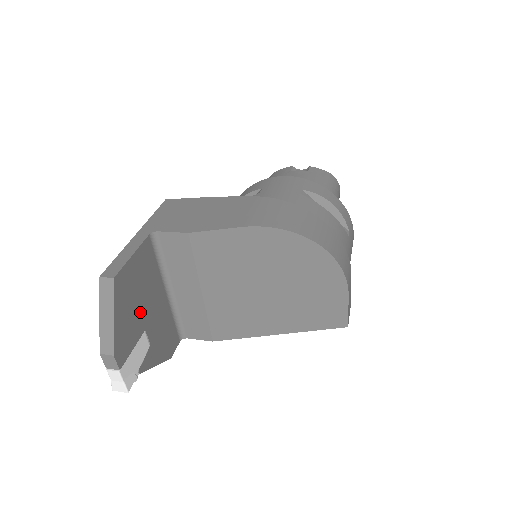
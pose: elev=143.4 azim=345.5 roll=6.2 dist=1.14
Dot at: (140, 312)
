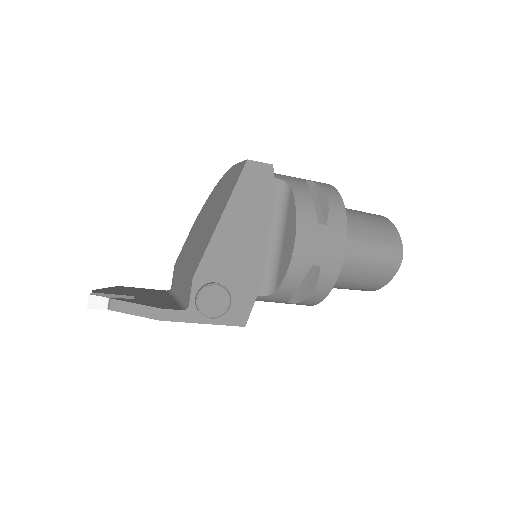
Dot at: (134, 294)
